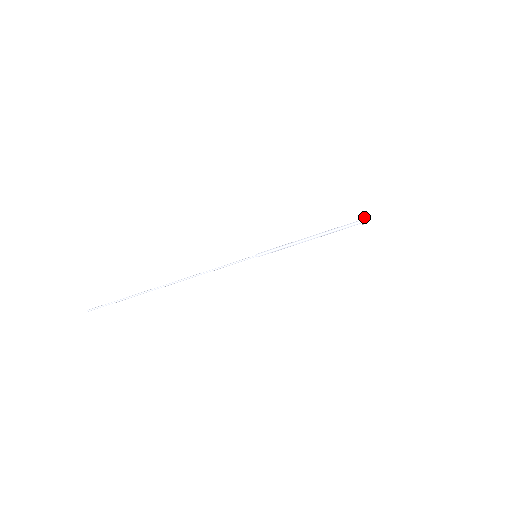
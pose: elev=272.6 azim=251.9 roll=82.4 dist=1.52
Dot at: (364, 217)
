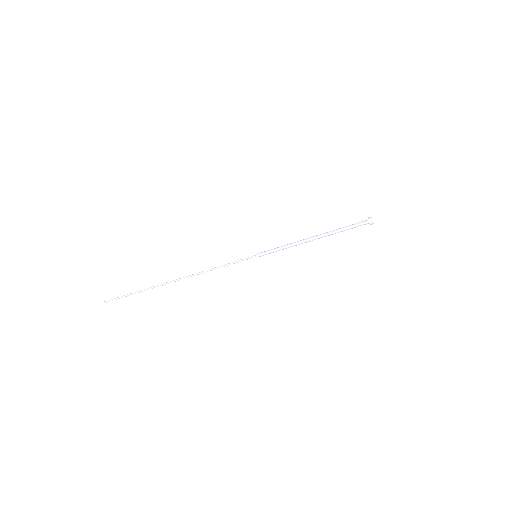
Dot at: (373, 223)
